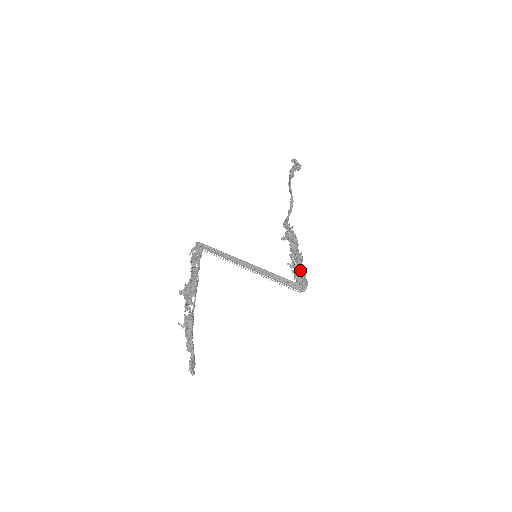
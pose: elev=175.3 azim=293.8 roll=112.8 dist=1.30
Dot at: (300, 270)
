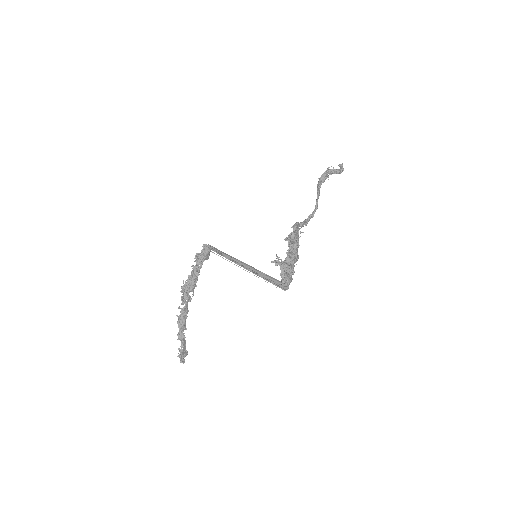
Dot at: (284, 267)
